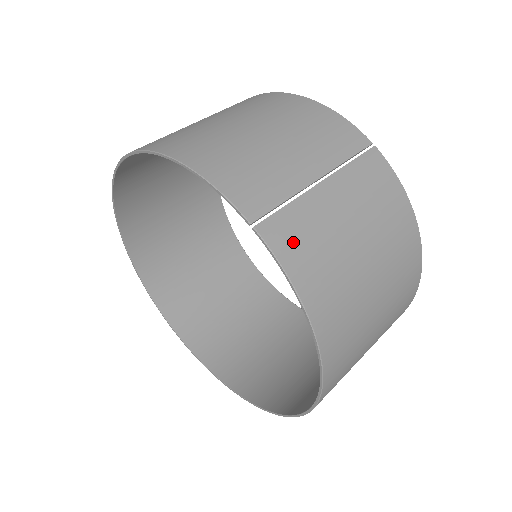
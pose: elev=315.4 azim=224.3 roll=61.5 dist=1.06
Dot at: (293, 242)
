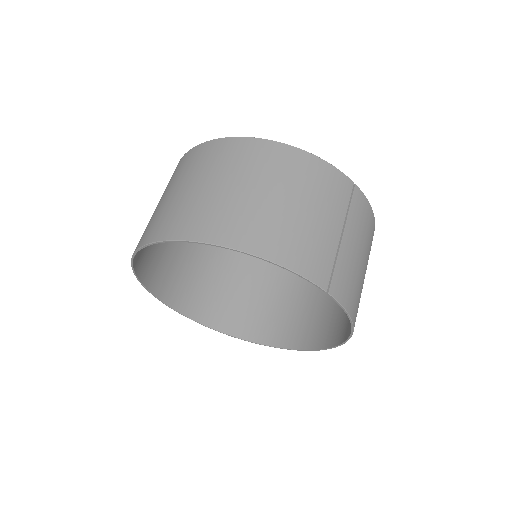
Dot at: (344, 289)
